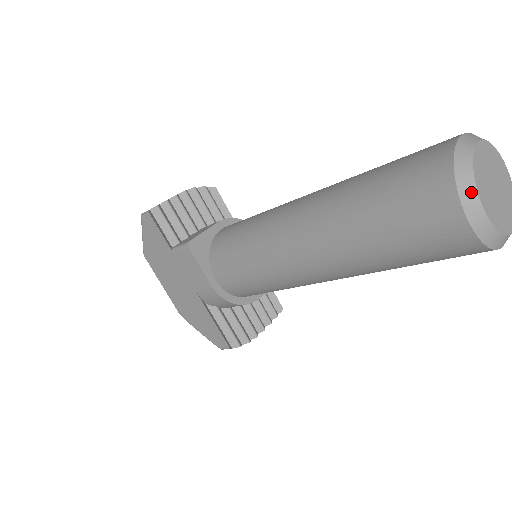
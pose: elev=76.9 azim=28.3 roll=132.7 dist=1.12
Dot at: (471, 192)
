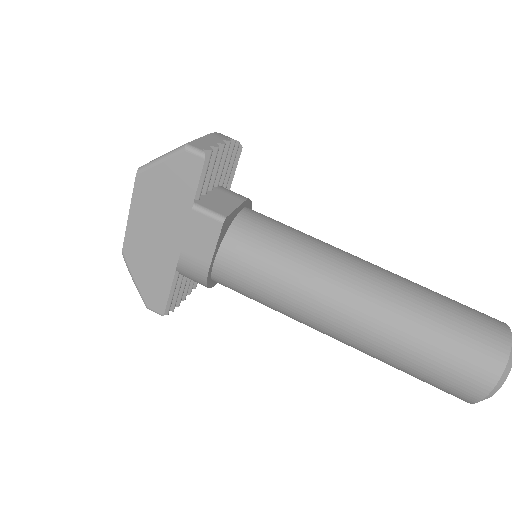
Dot at: (504, 380)
